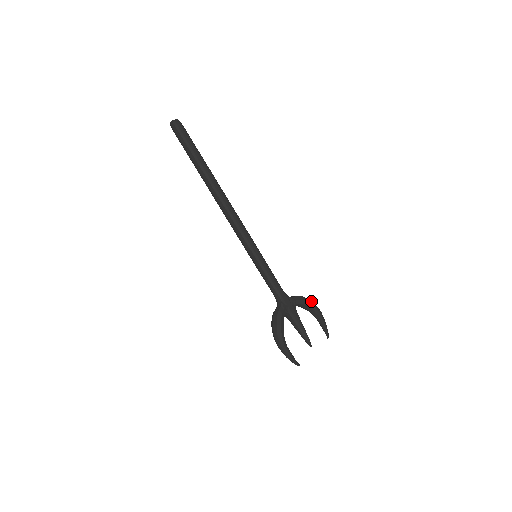
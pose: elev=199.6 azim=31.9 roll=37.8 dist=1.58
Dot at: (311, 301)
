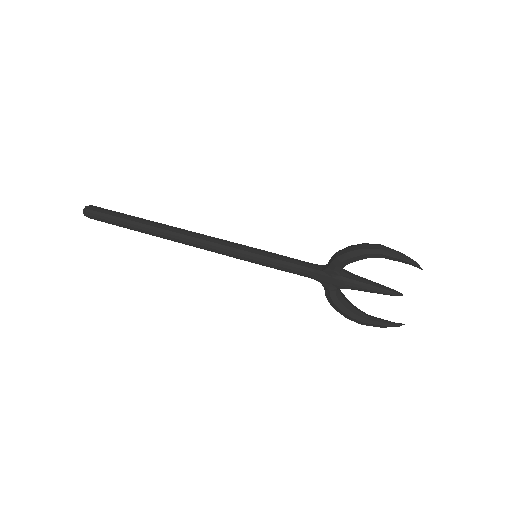
Dot at: (354, 251)
